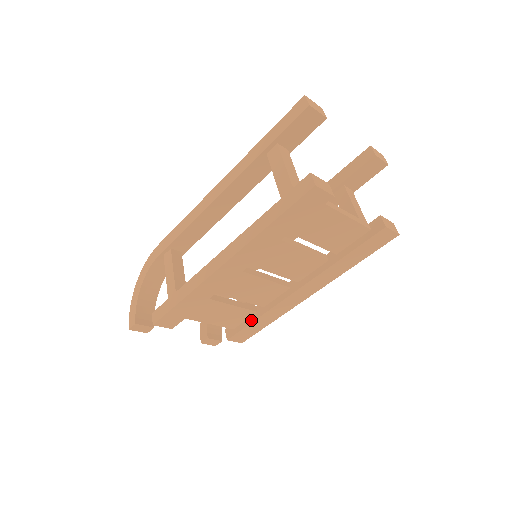
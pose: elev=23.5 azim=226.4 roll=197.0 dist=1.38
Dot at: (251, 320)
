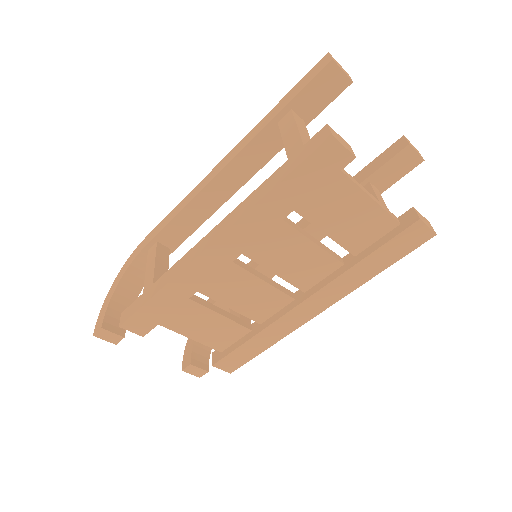
Dot at: (243, 340)
